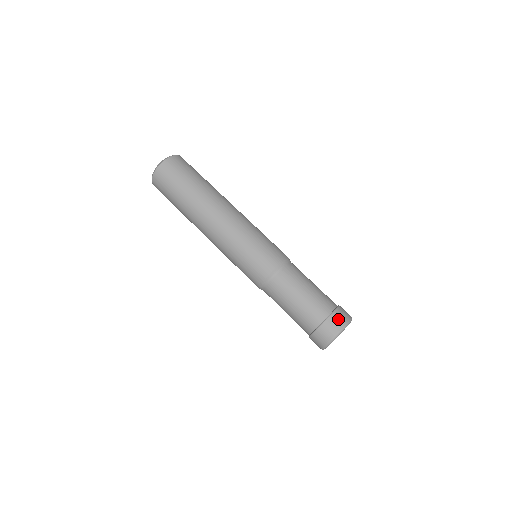
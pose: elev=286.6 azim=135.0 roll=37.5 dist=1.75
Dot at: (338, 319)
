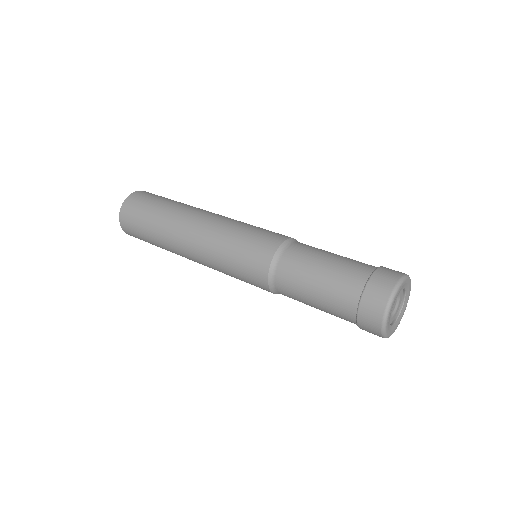
Dot at: occluded
